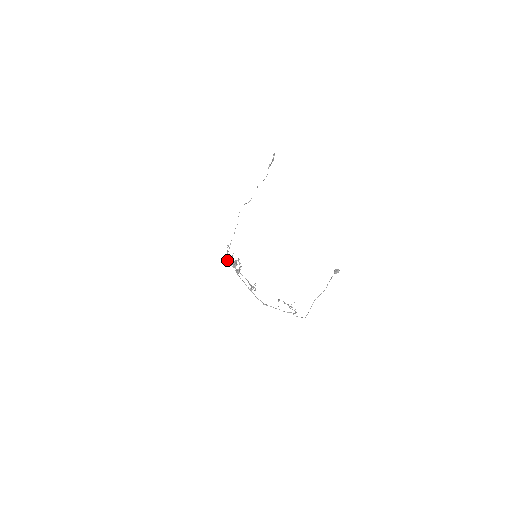
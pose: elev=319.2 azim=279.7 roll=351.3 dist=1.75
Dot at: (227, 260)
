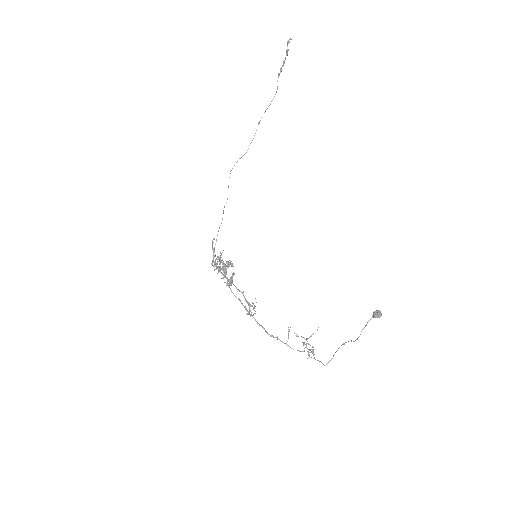
Dot at: (213, 262)
